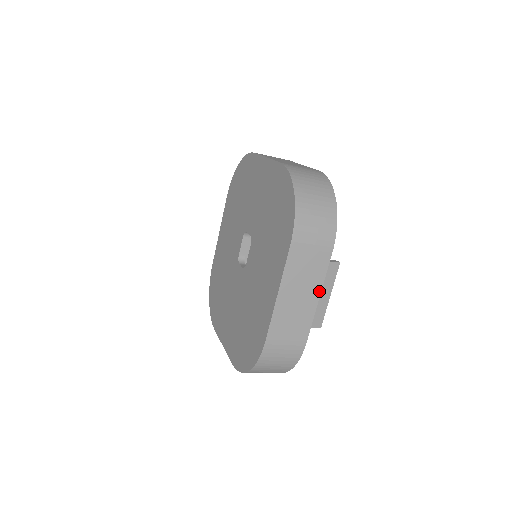
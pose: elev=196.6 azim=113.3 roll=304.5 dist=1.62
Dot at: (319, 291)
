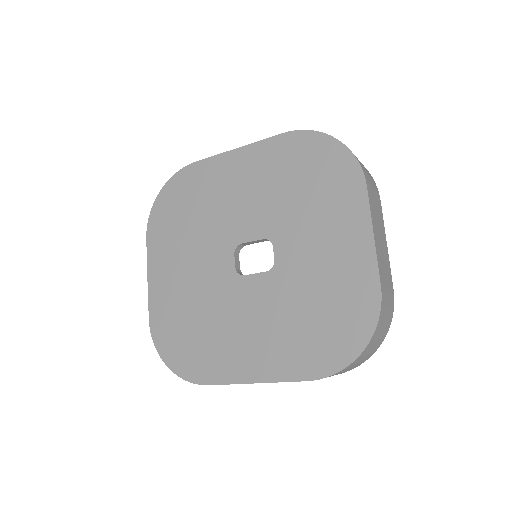
Dot at: occluded
